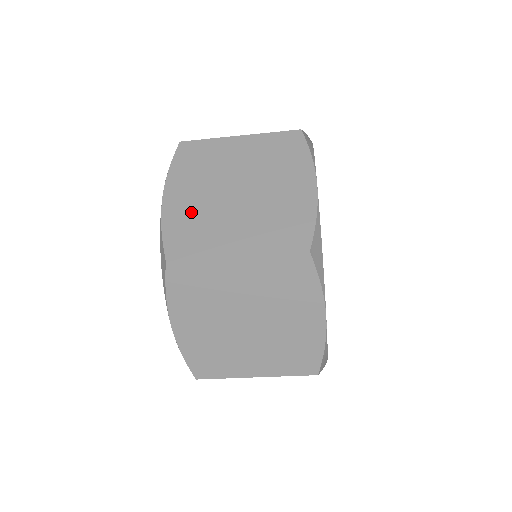
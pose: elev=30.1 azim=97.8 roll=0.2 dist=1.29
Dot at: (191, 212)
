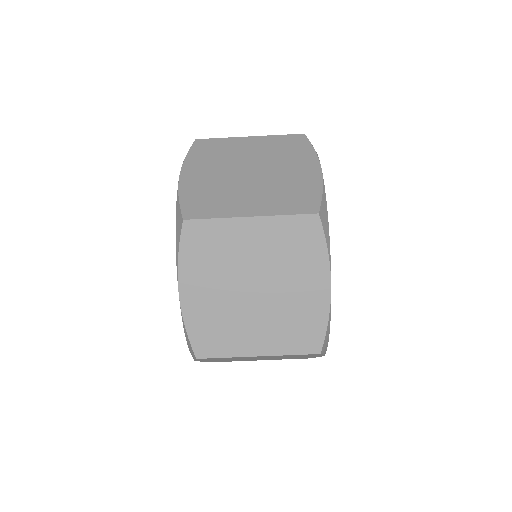
Dot at: (207, 185)
